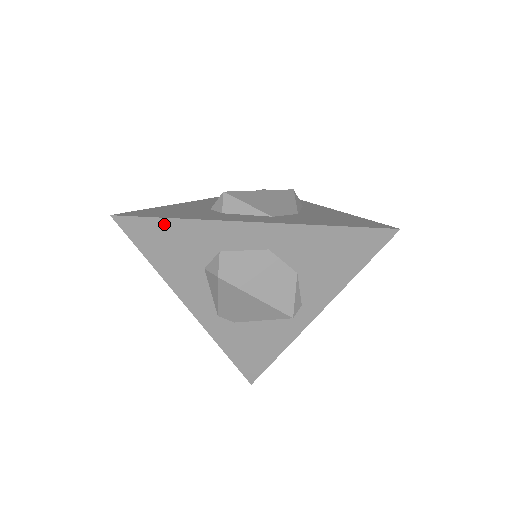
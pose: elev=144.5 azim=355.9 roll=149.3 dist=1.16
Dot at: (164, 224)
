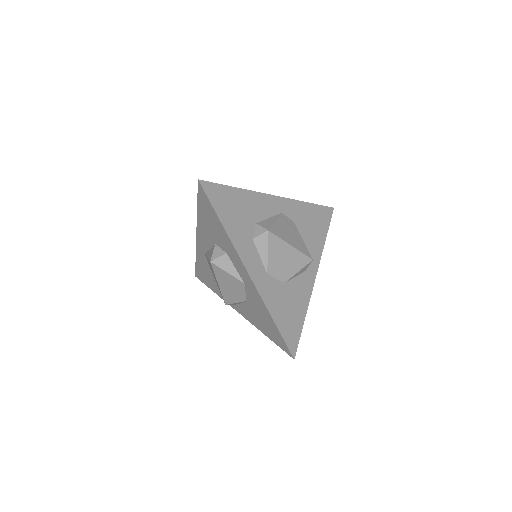
Dot at: (215, 216)
